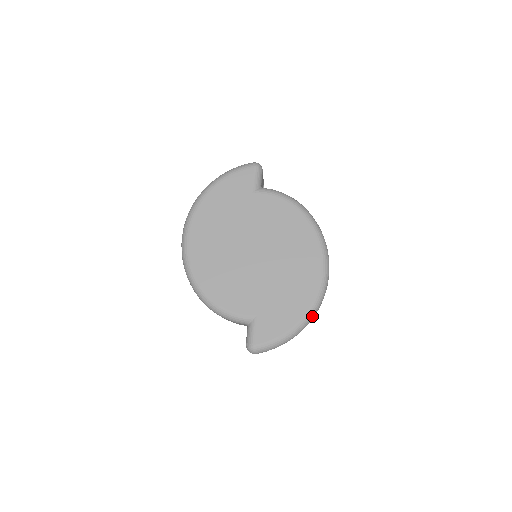
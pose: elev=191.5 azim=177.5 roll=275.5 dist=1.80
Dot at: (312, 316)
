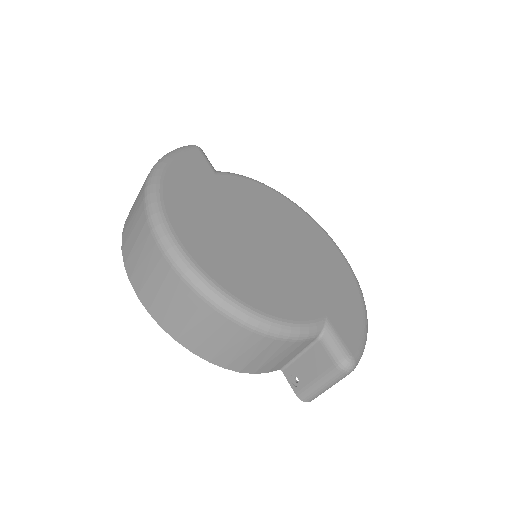
Dot at: occluded
